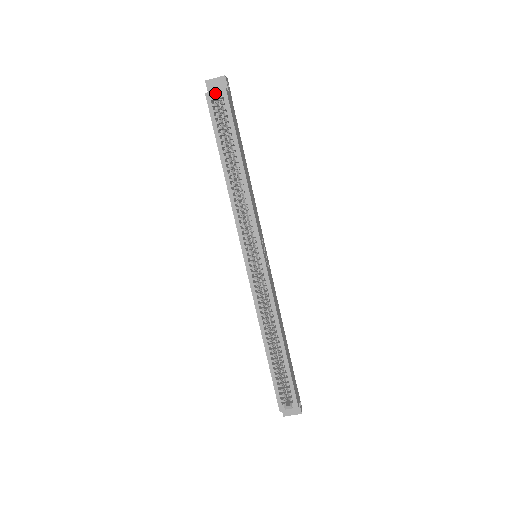
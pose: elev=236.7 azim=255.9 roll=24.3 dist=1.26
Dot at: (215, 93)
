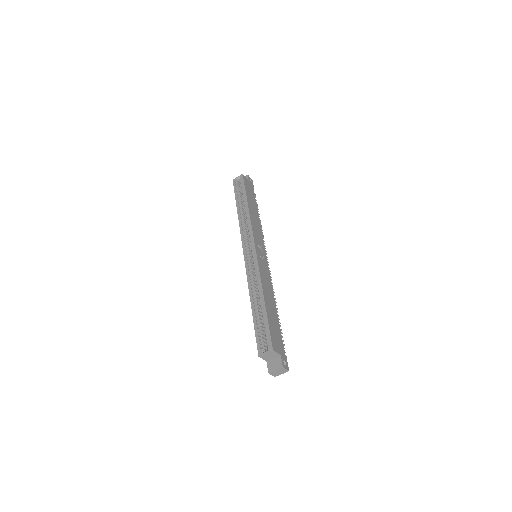
Dot at: (238, 178)
